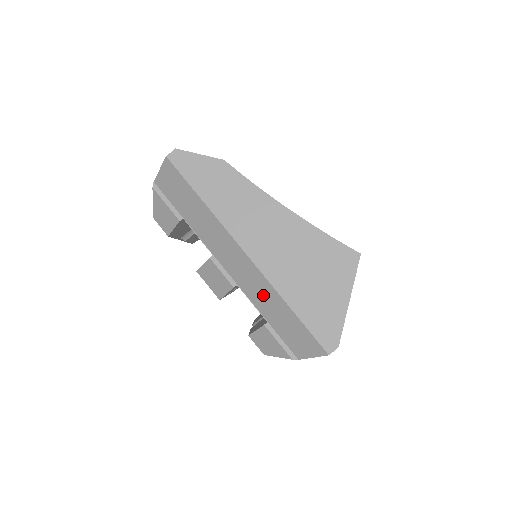
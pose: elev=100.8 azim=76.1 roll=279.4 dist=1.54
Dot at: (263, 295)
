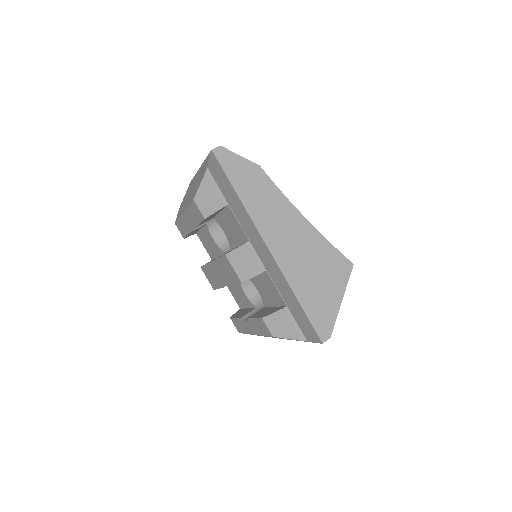
Dot at: (281, 284)
